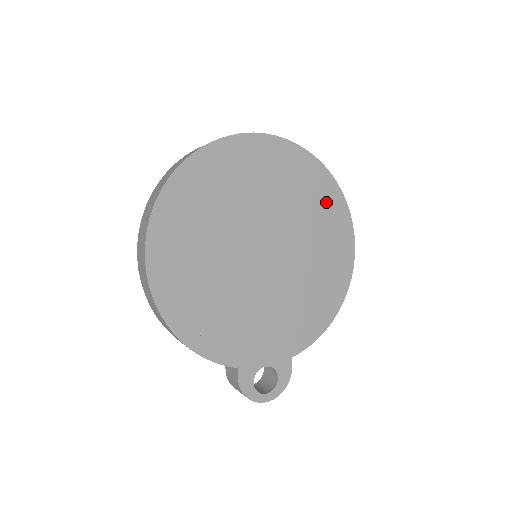
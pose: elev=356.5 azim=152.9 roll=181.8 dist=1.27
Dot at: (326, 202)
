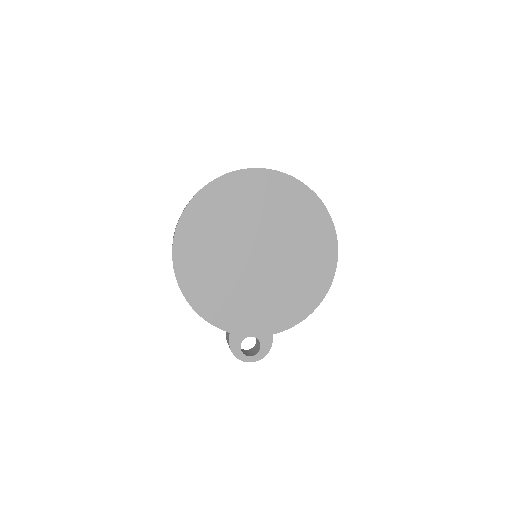
Dot at: (315, 222)
